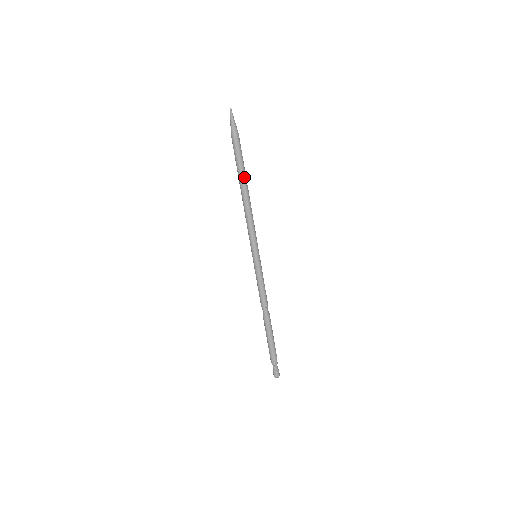
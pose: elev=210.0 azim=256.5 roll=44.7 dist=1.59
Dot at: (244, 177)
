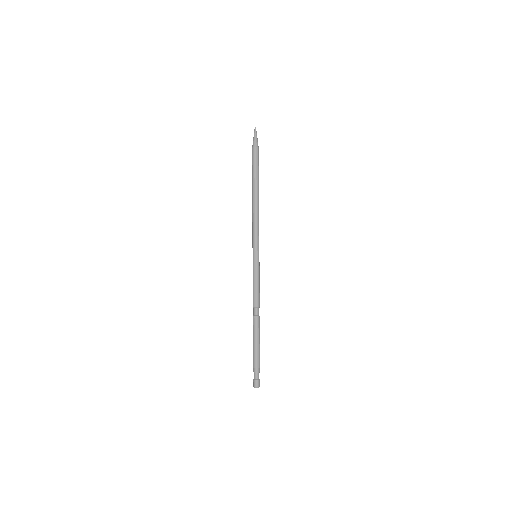
Dot at: (257, 183)
